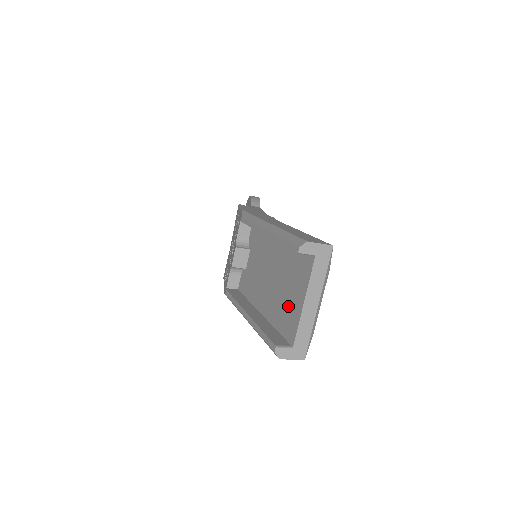
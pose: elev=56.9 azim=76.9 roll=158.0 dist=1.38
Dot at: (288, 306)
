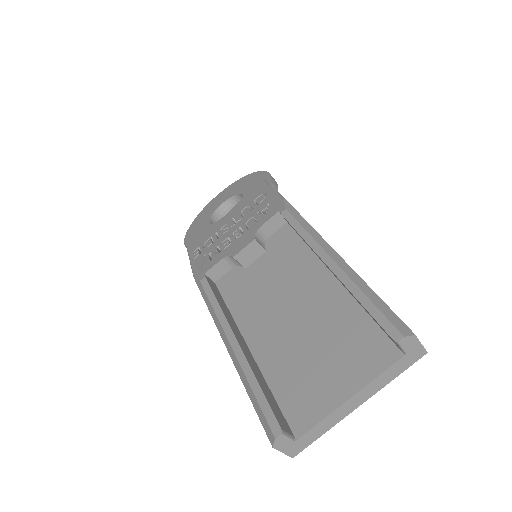
Dot at: (313, 378)
